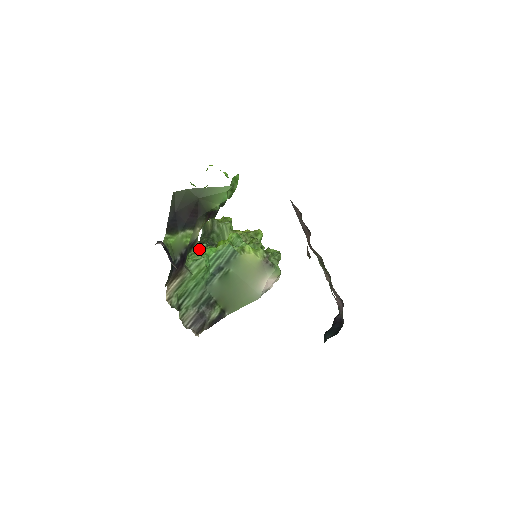
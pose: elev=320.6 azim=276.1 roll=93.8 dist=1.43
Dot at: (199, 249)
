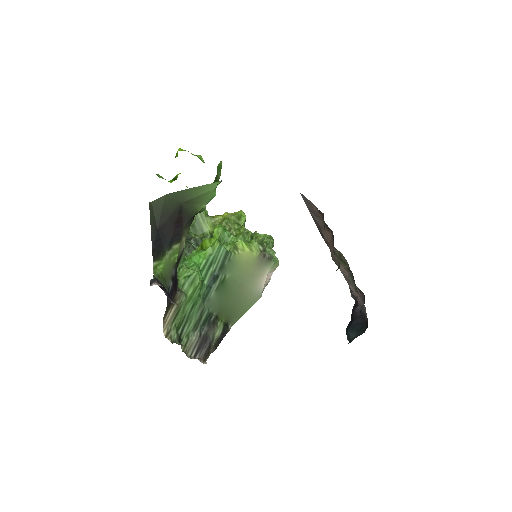
Dot at: (185, 258)
